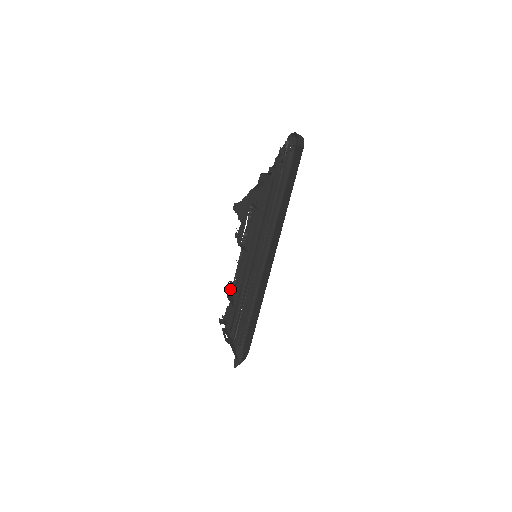
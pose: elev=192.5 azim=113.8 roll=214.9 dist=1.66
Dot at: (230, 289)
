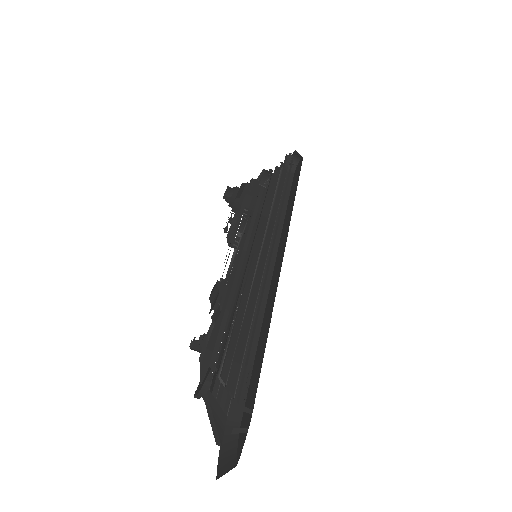
Dot at: (214, 286)
